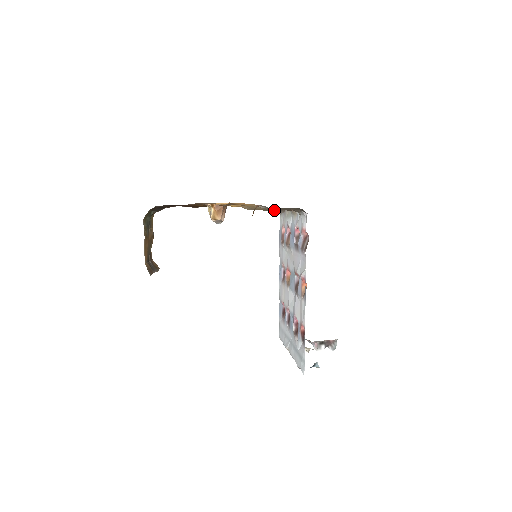
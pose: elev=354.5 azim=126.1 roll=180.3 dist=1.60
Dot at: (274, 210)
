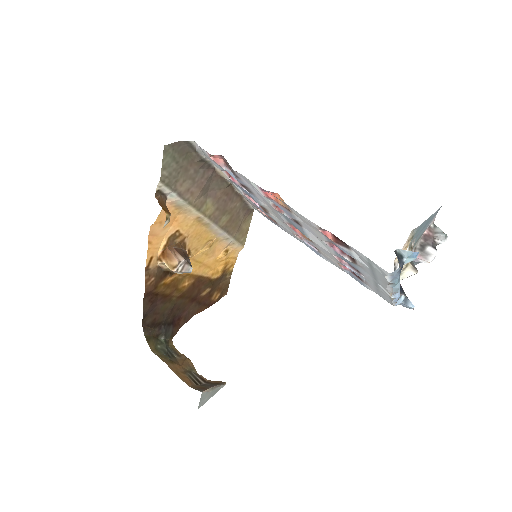
Dot at: (234, 208)
